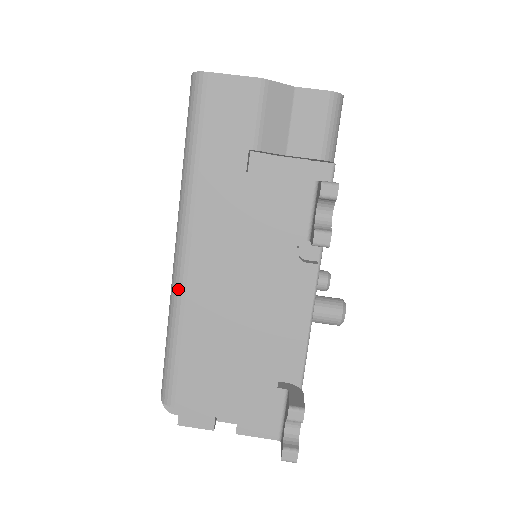
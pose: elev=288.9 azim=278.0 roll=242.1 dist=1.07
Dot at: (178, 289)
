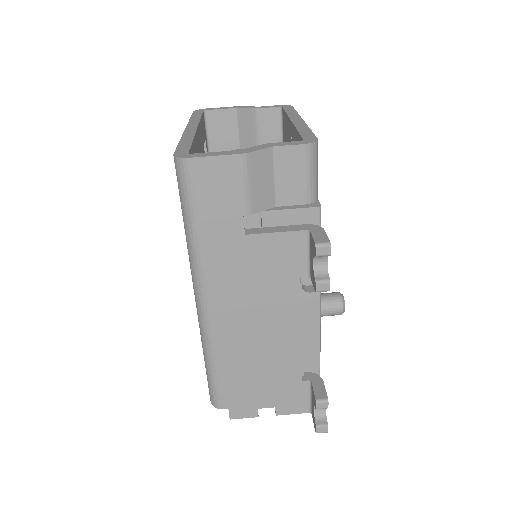
Dot at: (207, 332)
